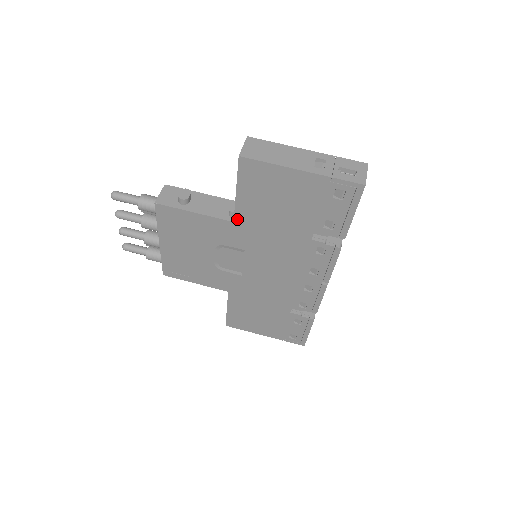
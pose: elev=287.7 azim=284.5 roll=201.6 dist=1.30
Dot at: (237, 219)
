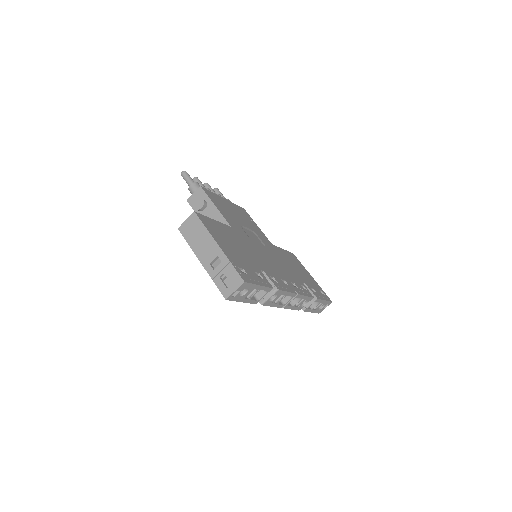
Dot at: occluded
